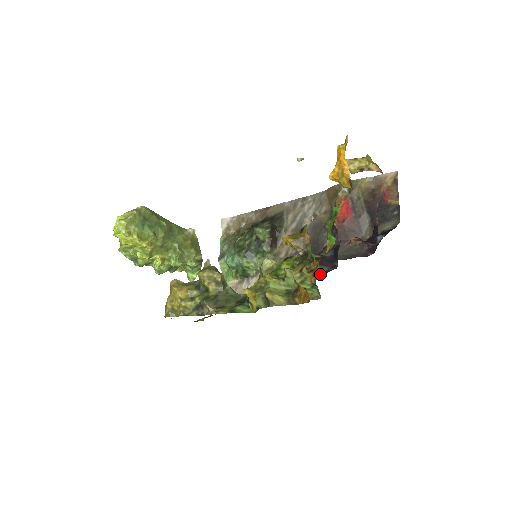
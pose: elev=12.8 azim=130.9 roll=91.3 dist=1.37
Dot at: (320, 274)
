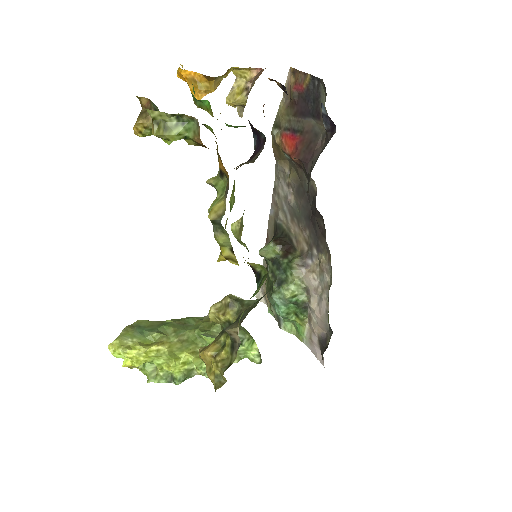
Dot at: occluded
